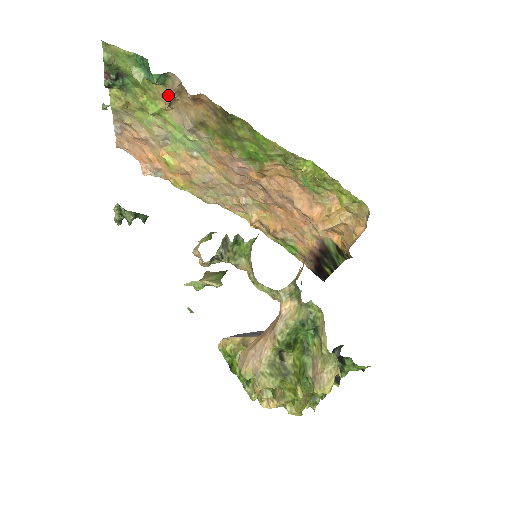
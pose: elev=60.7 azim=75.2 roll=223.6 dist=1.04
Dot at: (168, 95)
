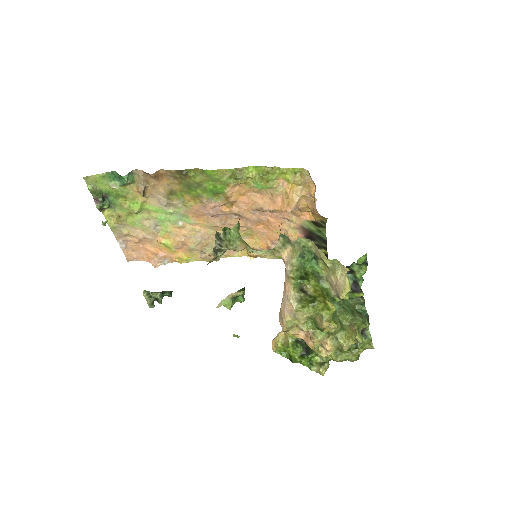
Dot at: (140, 187)
